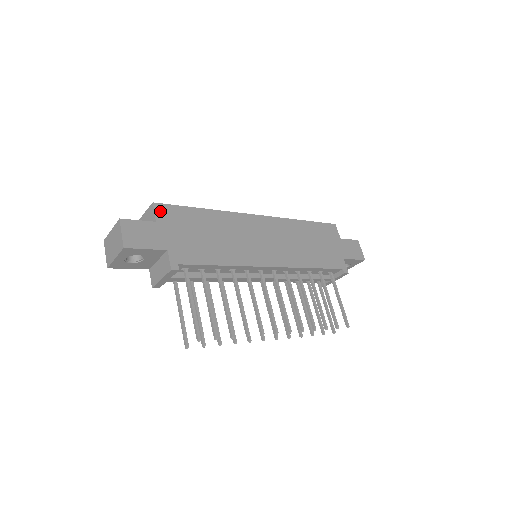
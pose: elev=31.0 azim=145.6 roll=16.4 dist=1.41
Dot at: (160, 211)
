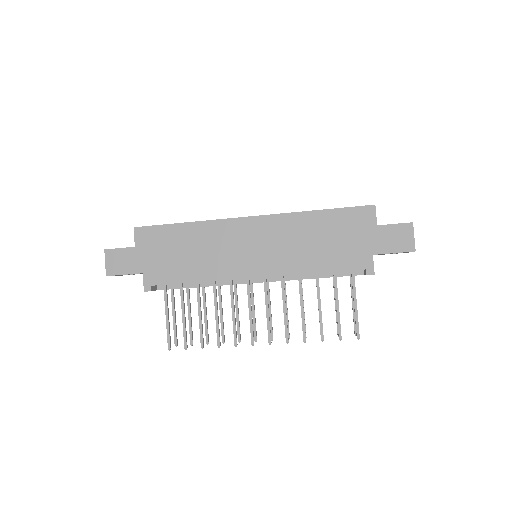
Dot at: (140, 235)
